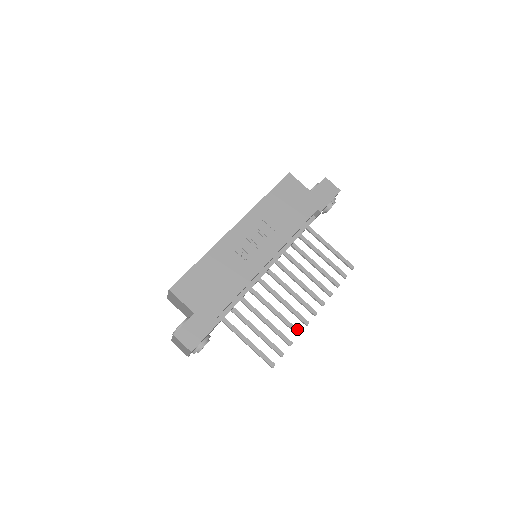
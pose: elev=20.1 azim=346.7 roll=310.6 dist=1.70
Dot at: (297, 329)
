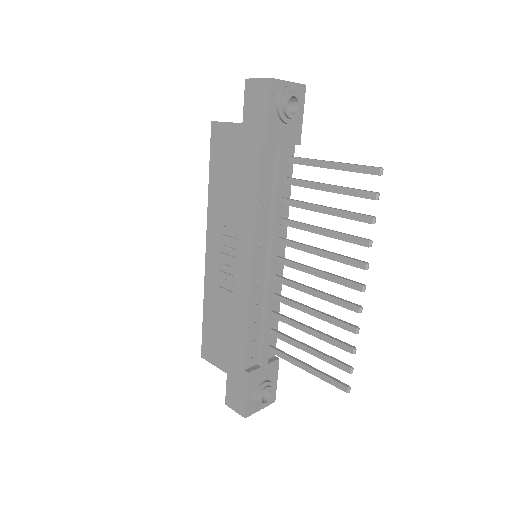
Dot at: (350, 326)
